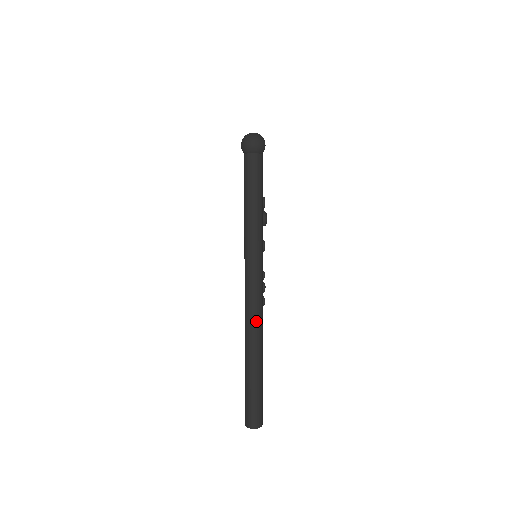
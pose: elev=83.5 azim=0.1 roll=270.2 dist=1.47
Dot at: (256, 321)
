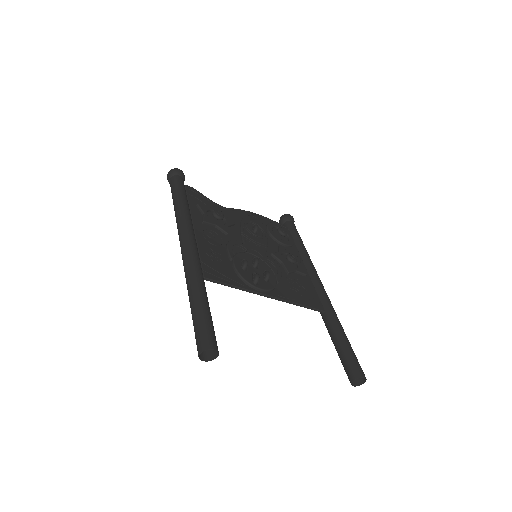
Dot at: (186, 263)
